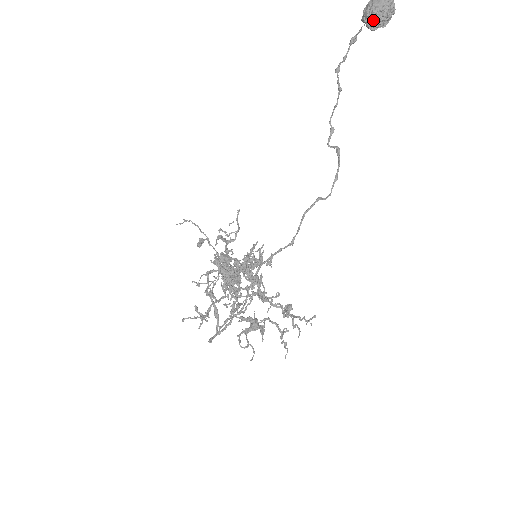
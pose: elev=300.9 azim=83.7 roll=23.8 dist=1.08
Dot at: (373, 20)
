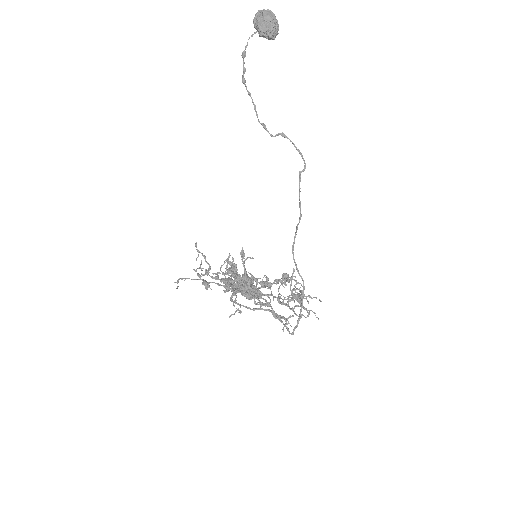
Dot at: (274, 32)
